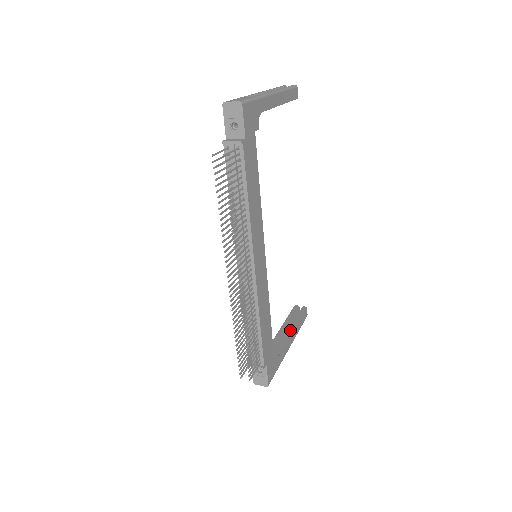
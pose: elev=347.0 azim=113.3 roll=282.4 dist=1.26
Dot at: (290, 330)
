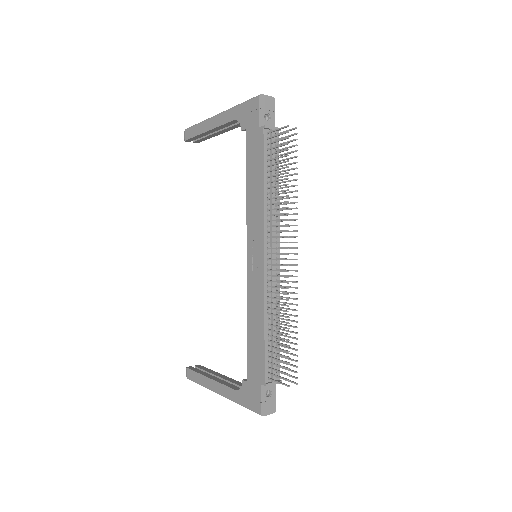
Dot at: (221, 376)
